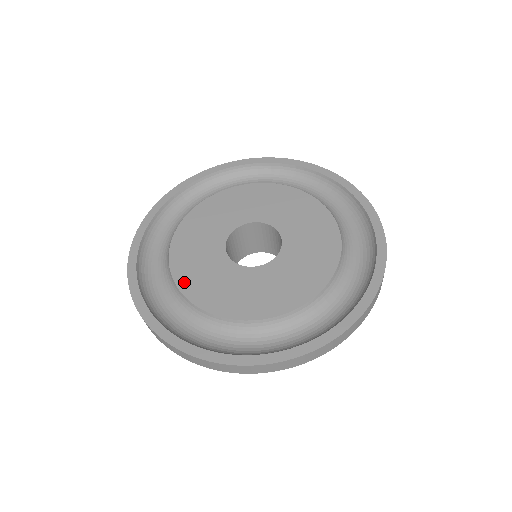
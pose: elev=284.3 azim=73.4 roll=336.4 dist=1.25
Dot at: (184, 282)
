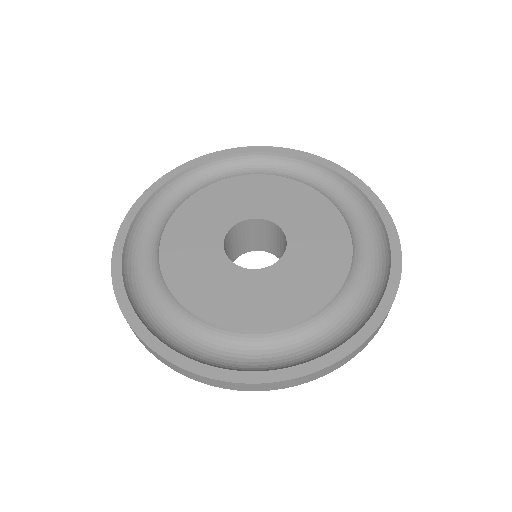
Dot at: (178, 286)
